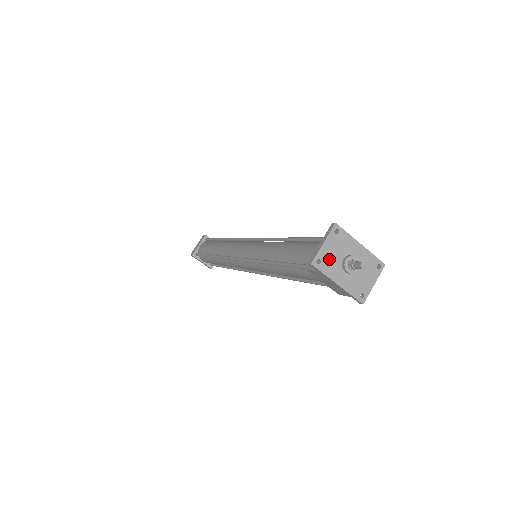
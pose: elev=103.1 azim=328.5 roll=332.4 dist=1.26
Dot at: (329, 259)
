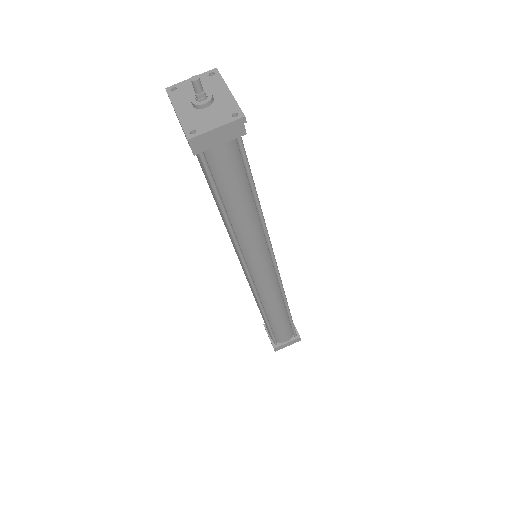
Dot at: (186, 91)
